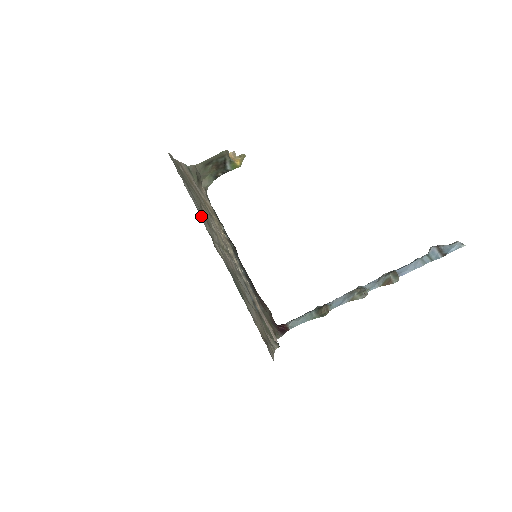
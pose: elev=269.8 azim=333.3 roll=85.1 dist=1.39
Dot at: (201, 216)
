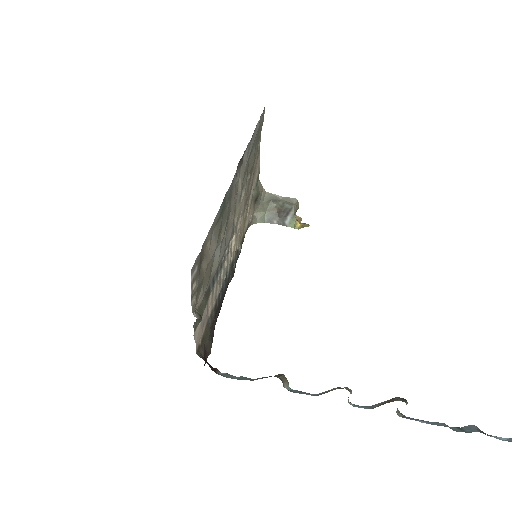
Dot at: (249, 147)
